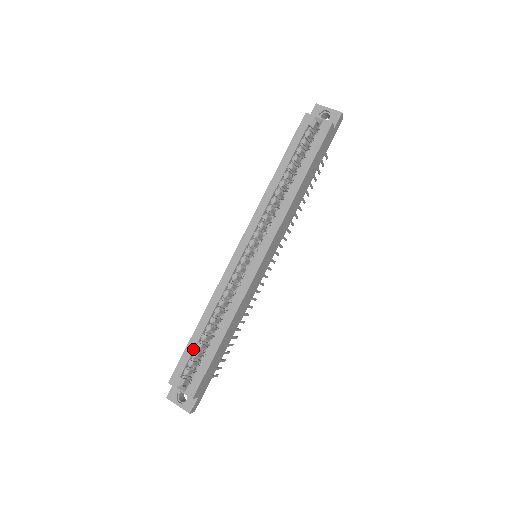
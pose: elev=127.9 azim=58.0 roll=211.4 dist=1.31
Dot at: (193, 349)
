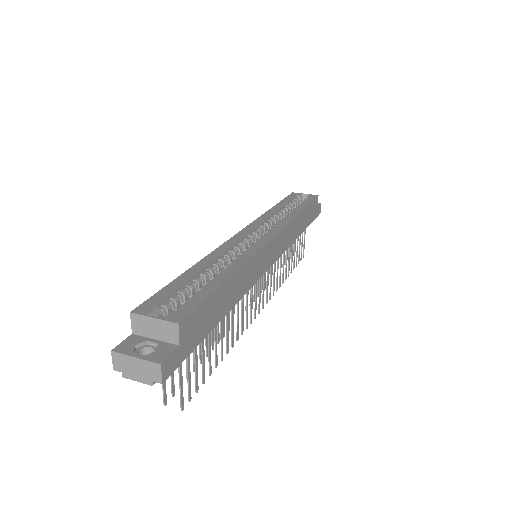
Dot at: (181, 284)
